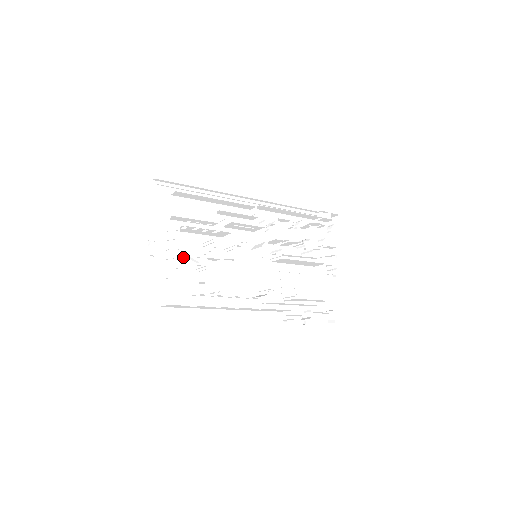
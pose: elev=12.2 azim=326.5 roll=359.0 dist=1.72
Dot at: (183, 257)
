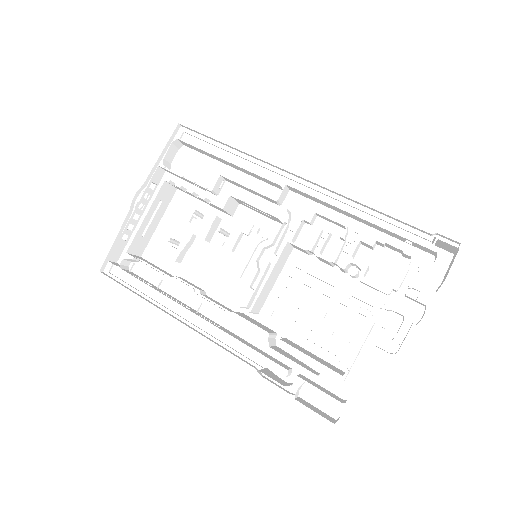
Dot at: (173, 222)
